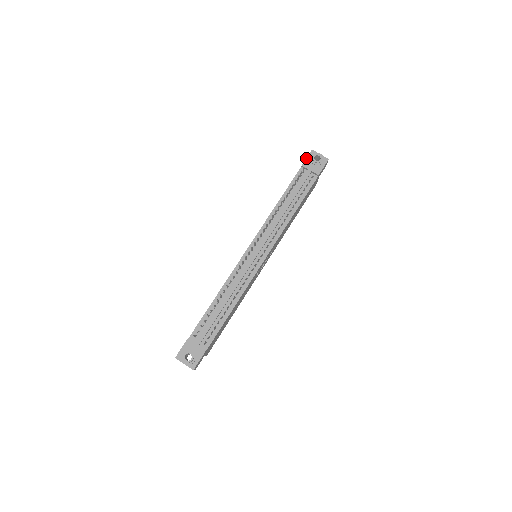
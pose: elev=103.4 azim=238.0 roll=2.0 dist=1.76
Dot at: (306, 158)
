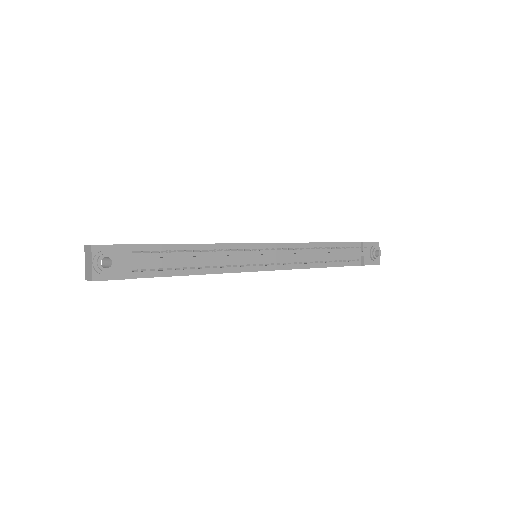
Dot at: occluded
